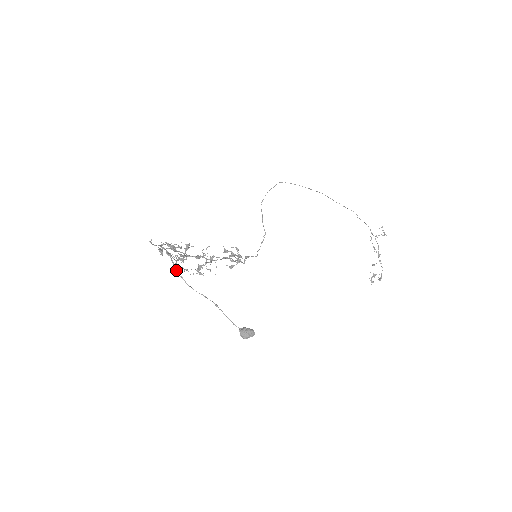
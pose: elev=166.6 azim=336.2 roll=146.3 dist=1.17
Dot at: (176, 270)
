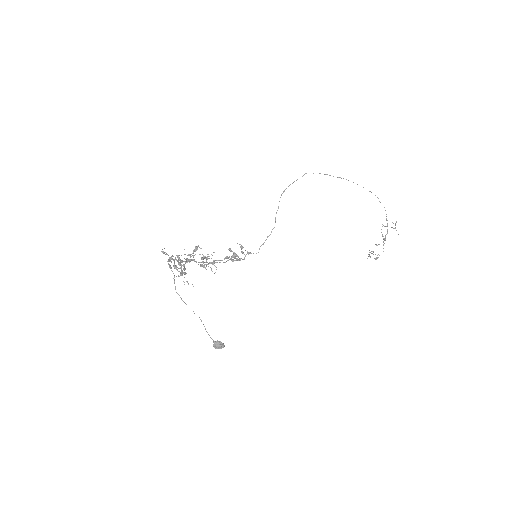
Dot at: occluded
